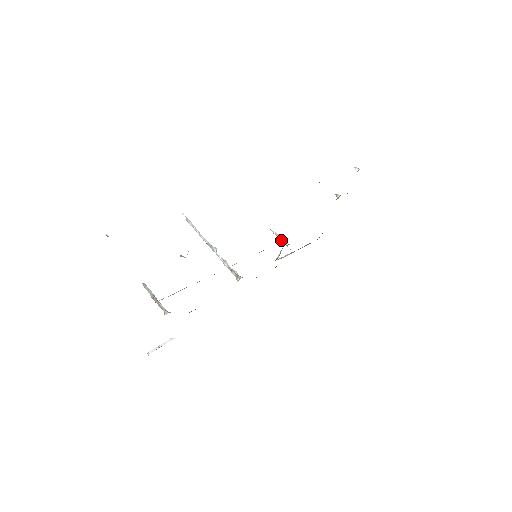
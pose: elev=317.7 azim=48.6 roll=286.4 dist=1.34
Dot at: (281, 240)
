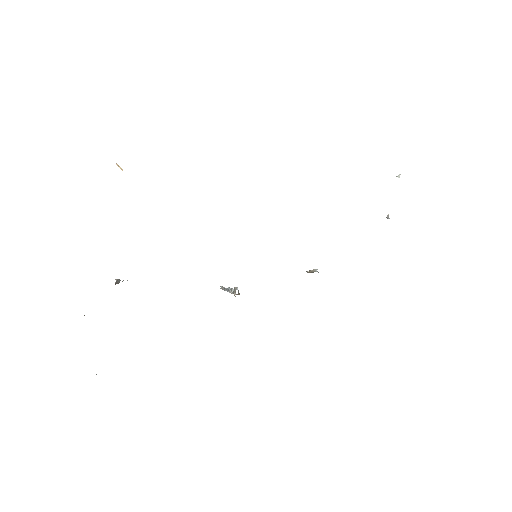
Dot at: (313, 271)
